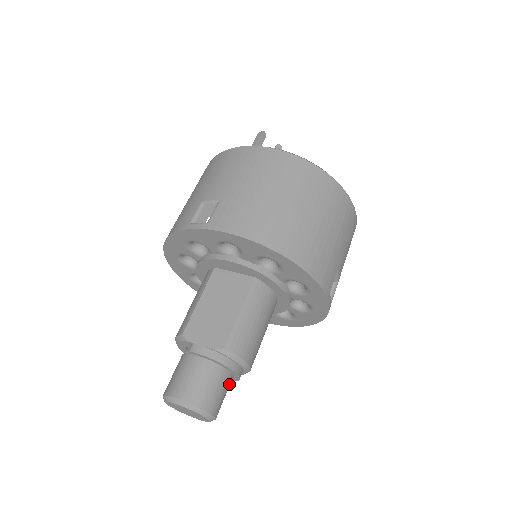
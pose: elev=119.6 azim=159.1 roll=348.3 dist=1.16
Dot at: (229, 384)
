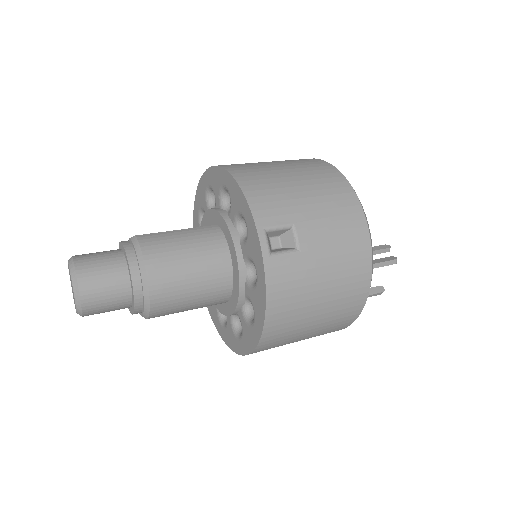
Dot at: (120, 281)
